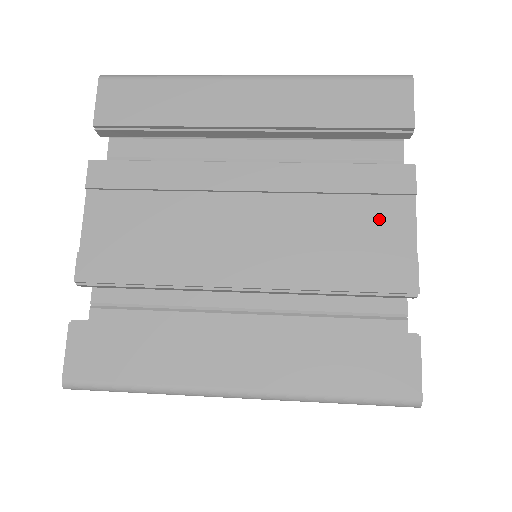
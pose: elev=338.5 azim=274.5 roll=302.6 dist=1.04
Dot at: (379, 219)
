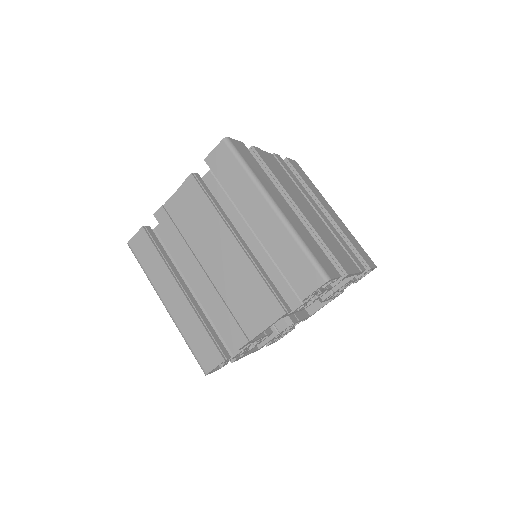
Dot at: (255, 313)
